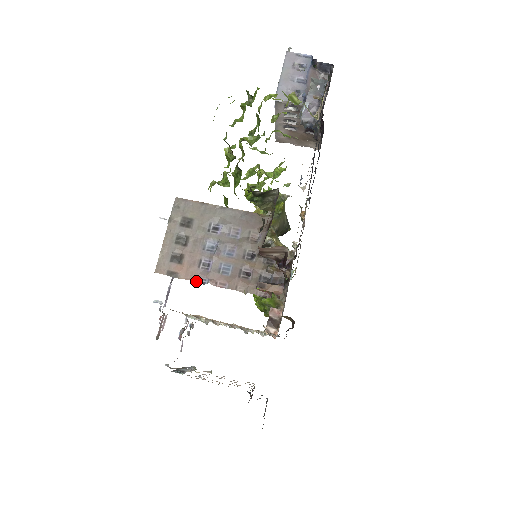
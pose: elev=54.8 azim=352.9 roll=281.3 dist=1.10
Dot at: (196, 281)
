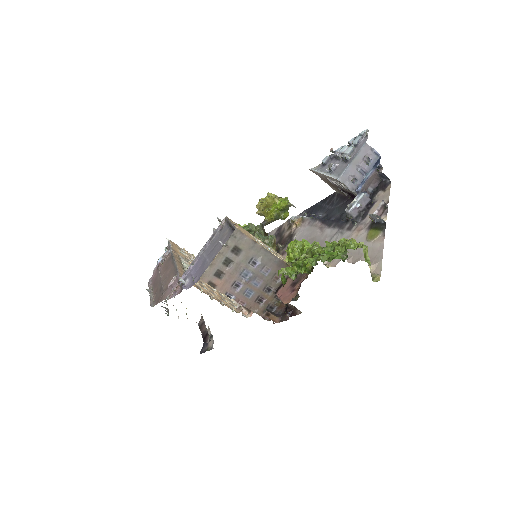
Dot at: (226, 295)
